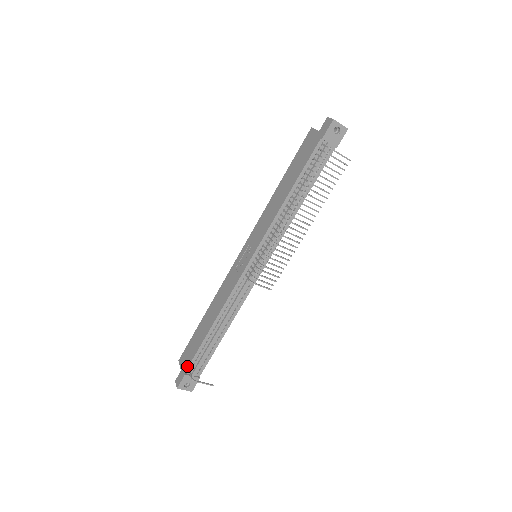
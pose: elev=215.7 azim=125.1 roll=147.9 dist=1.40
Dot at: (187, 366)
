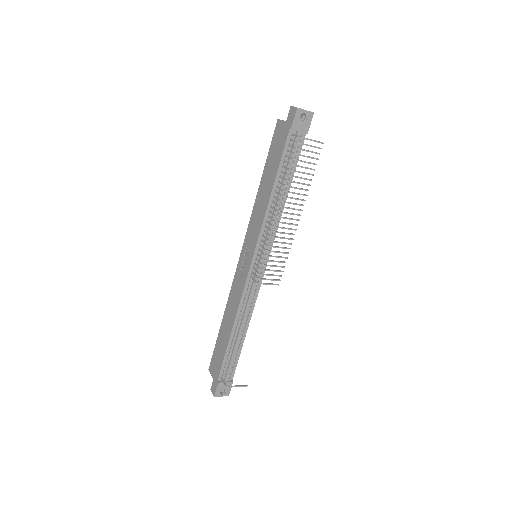
Dot at: (218, 374)
